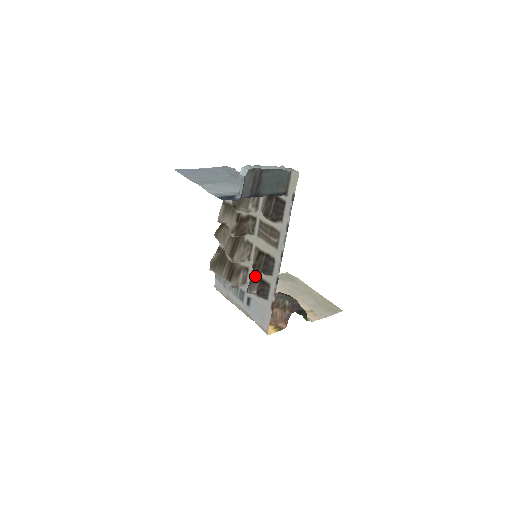
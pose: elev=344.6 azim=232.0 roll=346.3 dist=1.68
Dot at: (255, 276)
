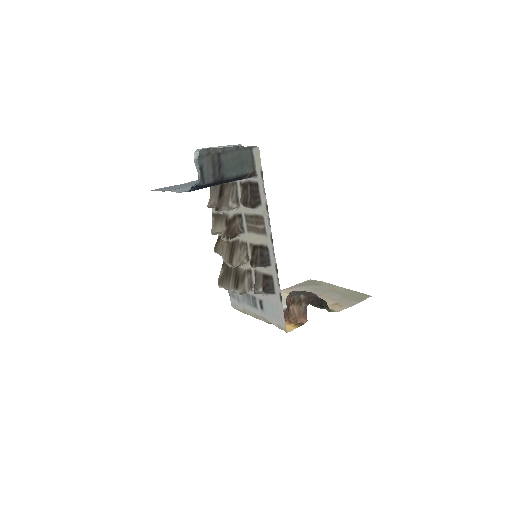
Dot at: (258, 274)
